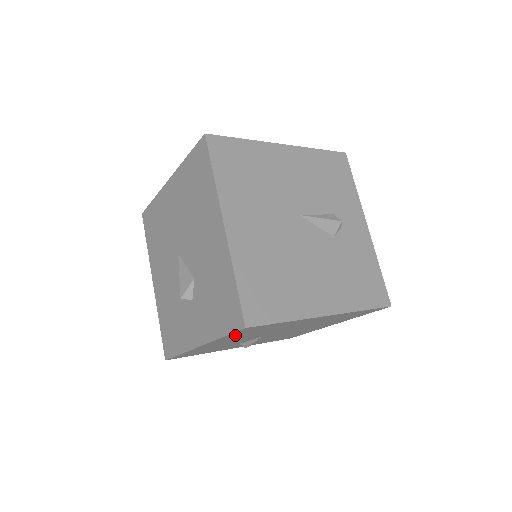
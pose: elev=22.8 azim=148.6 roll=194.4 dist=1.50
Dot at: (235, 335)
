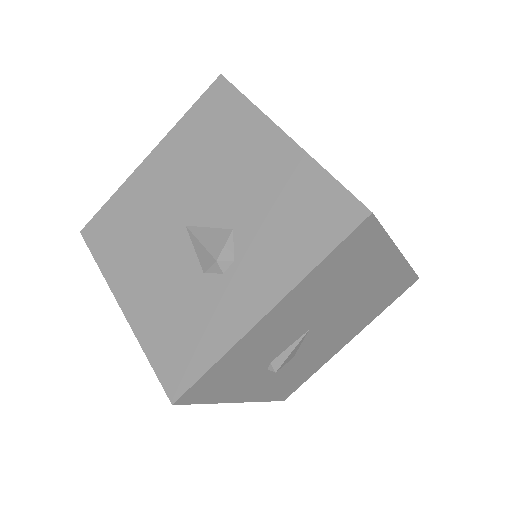
Dot at: (329, 266)
